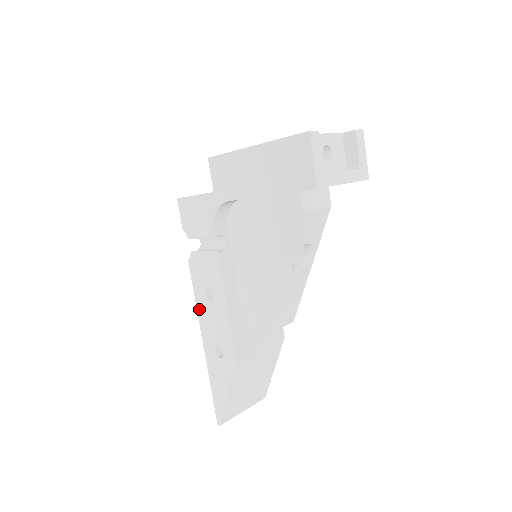
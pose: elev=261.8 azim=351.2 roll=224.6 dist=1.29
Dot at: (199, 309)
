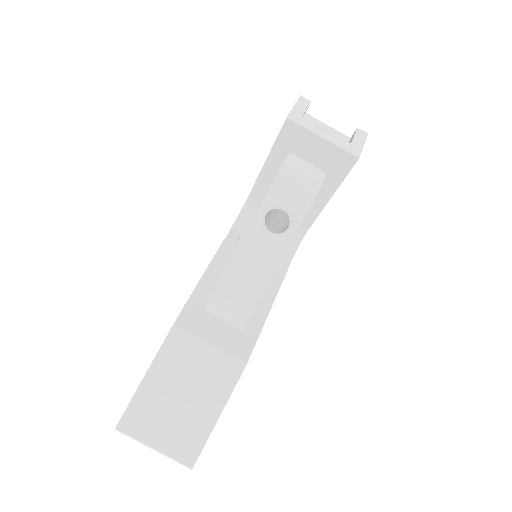
Dot at: occluded
